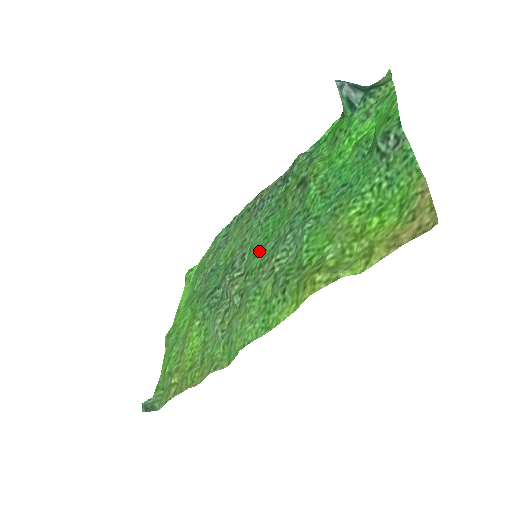
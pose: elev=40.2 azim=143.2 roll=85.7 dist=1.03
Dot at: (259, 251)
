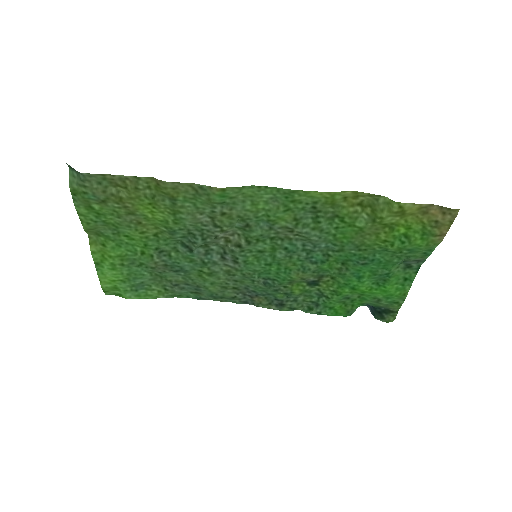
Dot at: (266, 252)
